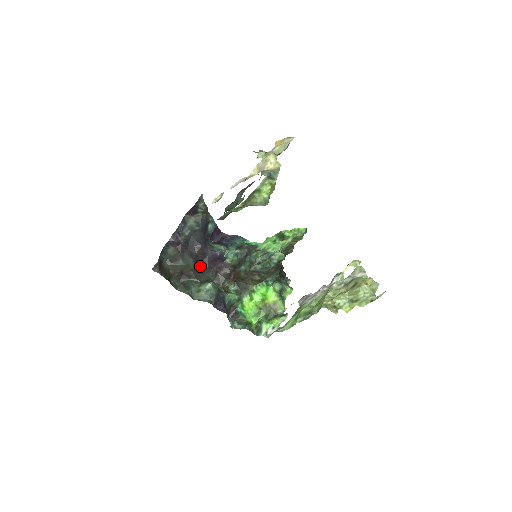
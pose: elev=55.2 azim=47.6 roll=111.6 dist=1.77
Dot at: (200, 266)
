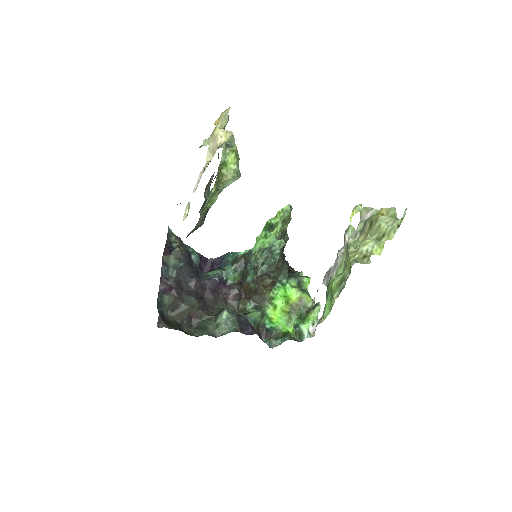
Dot at: (205, 301)
